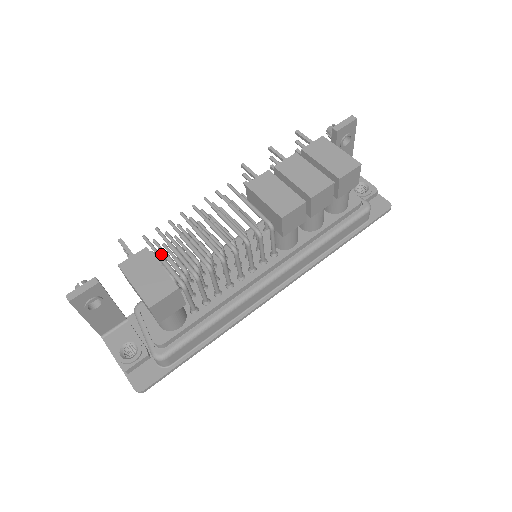
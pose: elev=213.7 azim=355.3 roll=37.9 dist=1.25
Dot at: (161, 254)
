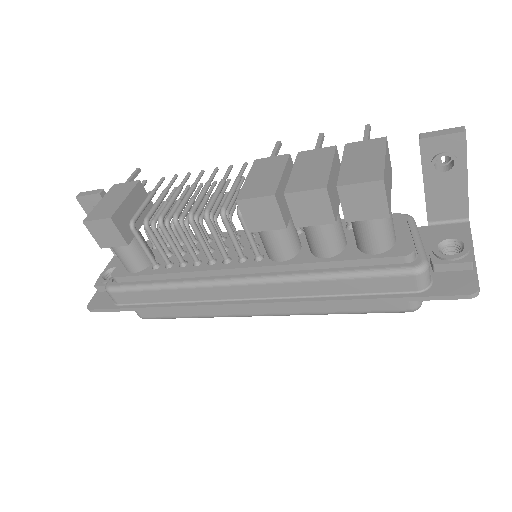
Dot at: (152, 194)
